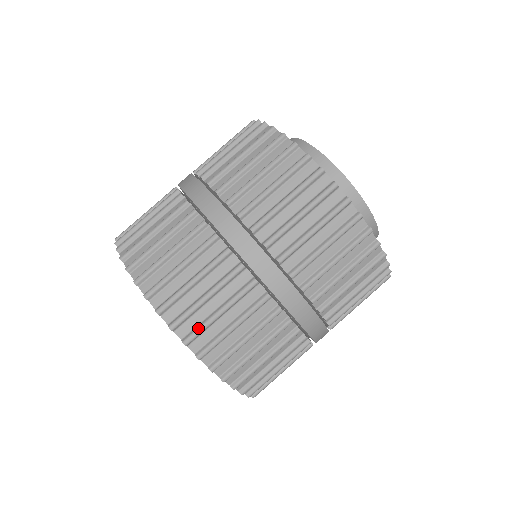
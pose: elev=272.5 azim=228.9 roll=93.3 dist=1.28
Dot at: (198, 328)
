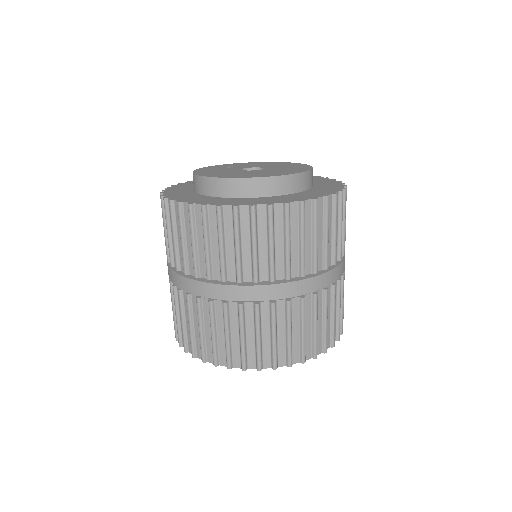
Dot at: (339, 328)
